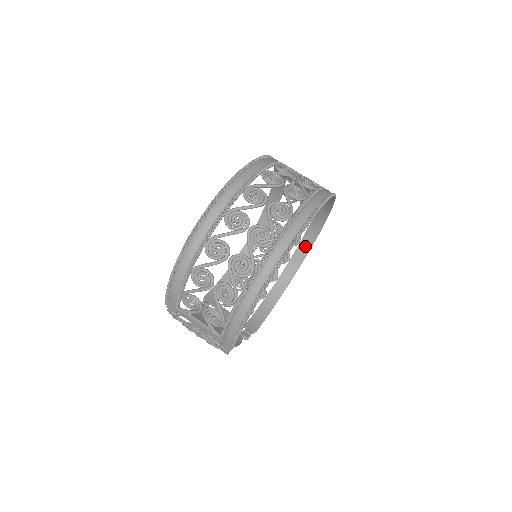
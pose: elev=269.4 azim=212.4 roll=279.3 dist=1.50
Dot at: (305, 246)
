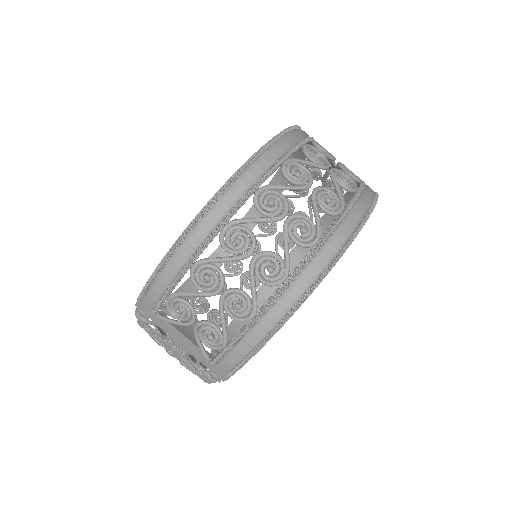
Dot at: (300, 252)
